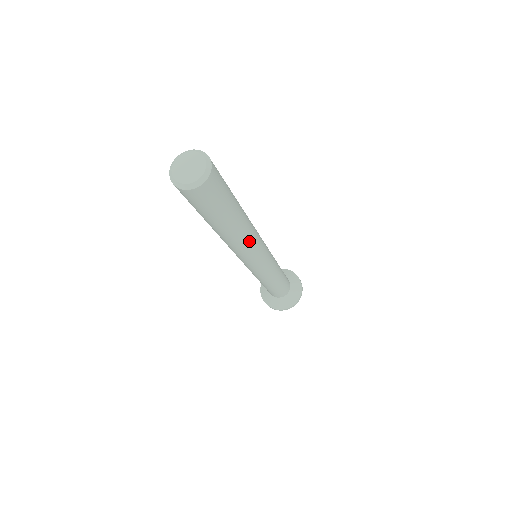
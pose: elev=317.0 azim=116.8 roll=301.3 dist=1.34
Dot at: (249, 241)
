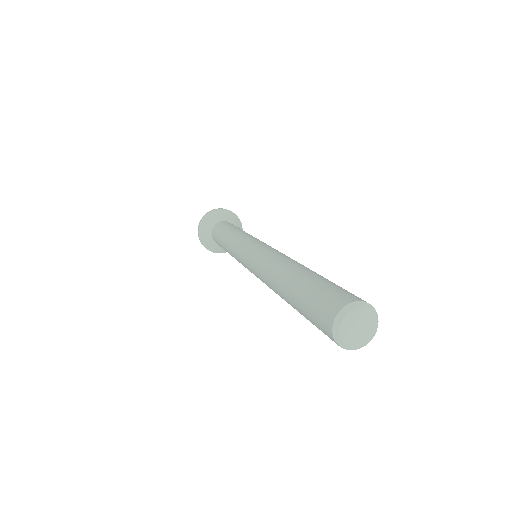
Dot at: occluded
